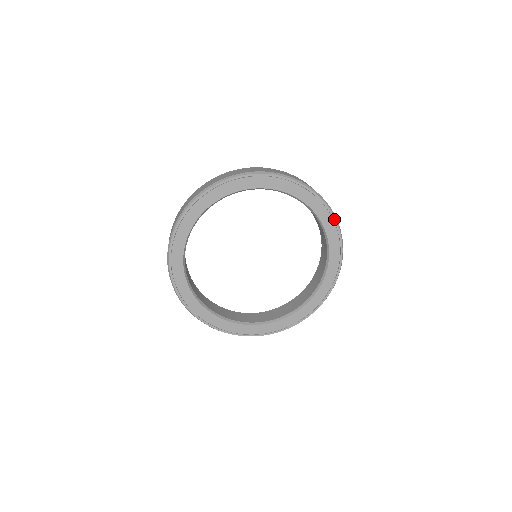
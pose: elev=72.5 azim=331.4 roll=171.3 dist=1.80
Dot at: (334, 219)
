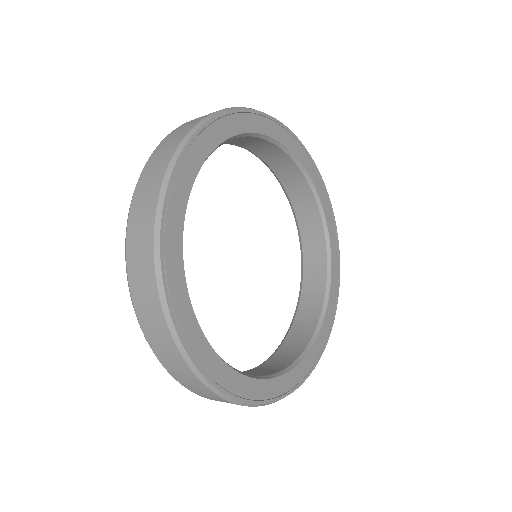
Dot at: (266, 116)
